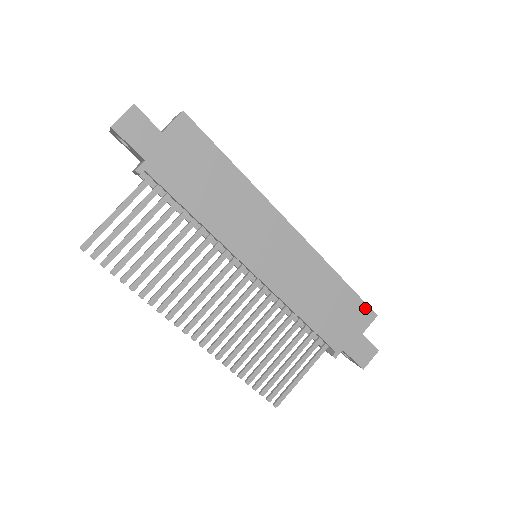
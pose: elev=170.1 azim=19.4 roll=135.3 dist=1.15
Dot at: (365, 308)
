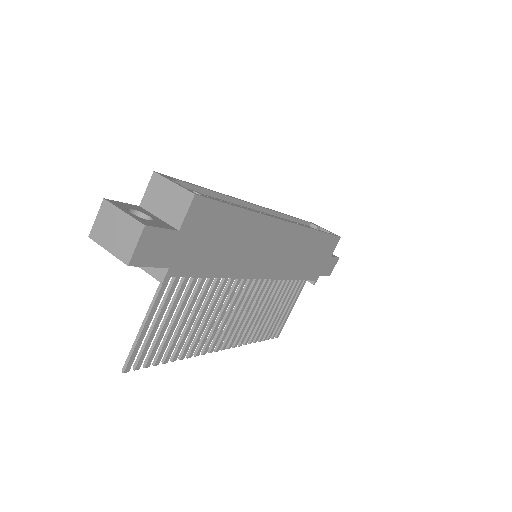
Dot at: (334, 239)
